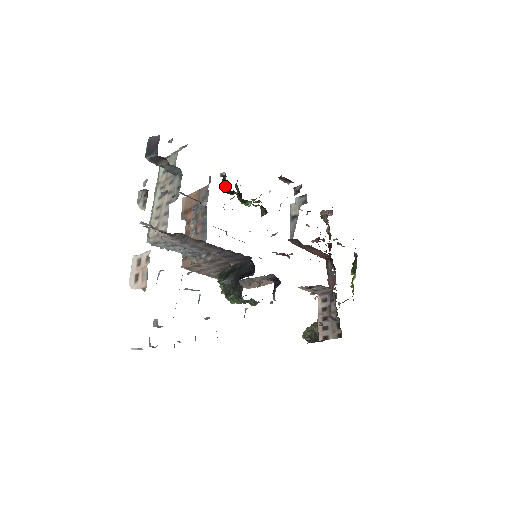
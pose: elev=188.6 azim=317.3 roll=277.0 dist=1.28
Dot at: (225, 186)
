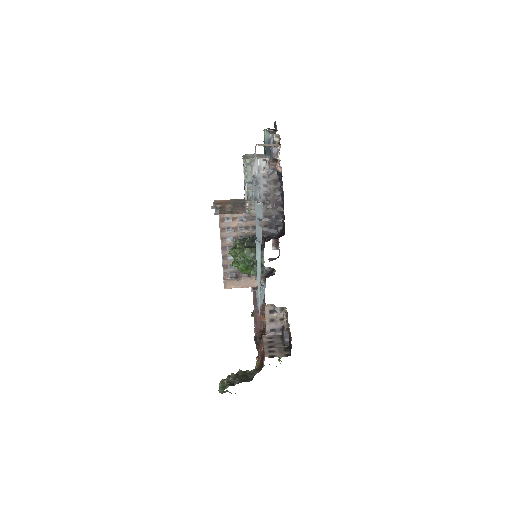
Dot at: occluded
